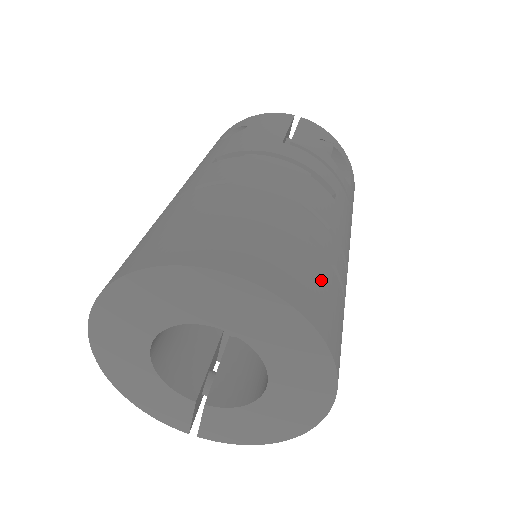
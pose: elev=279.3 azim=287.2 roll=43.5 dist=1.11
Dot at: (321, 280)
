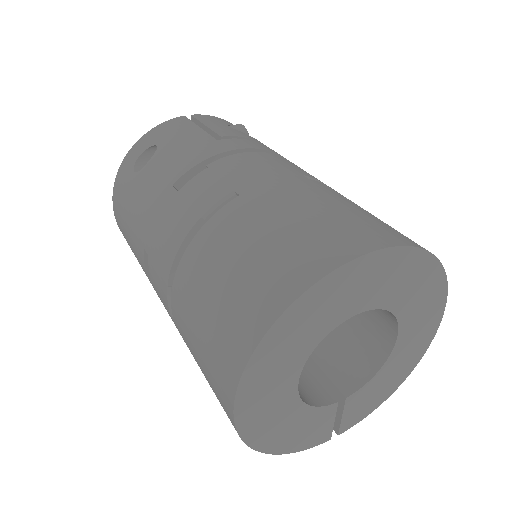
Dot at: occluded
